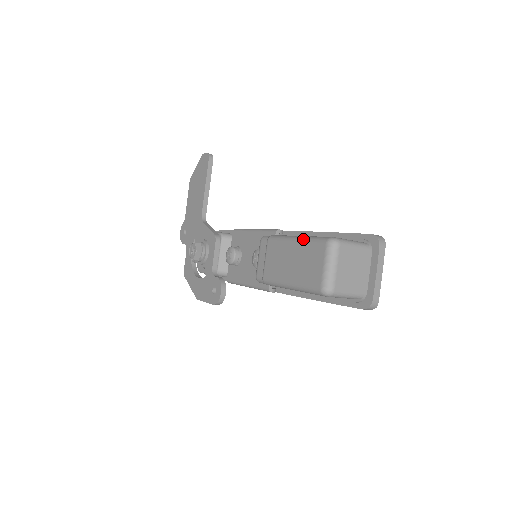
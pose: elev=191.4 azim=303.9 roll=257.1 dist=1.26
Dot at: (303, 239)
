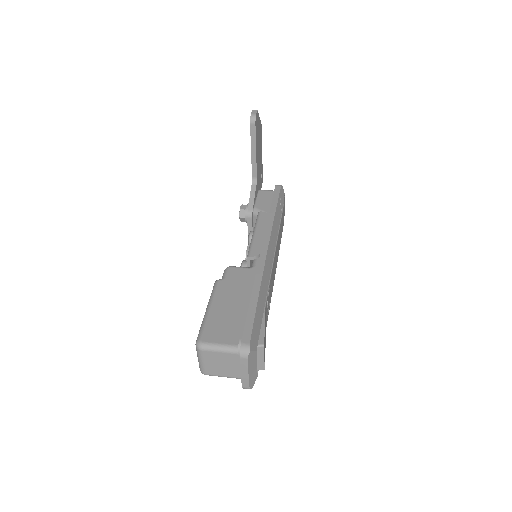
Dot at: (203, 318)
